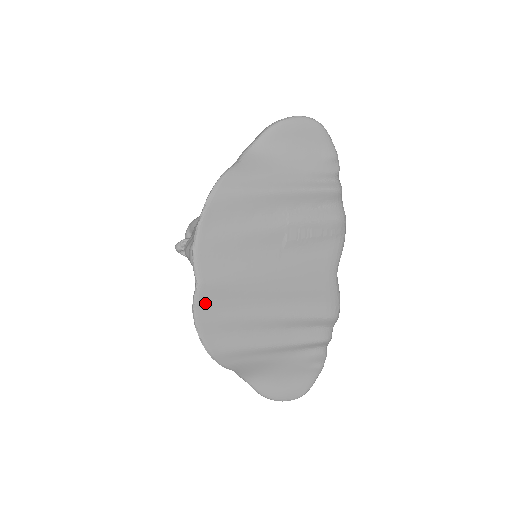
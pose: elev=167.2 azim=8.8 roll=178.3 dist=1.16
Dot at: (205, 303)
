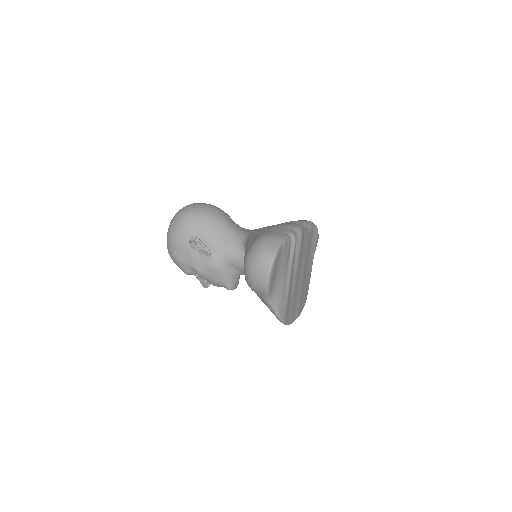
Dot at: (300, 310)
